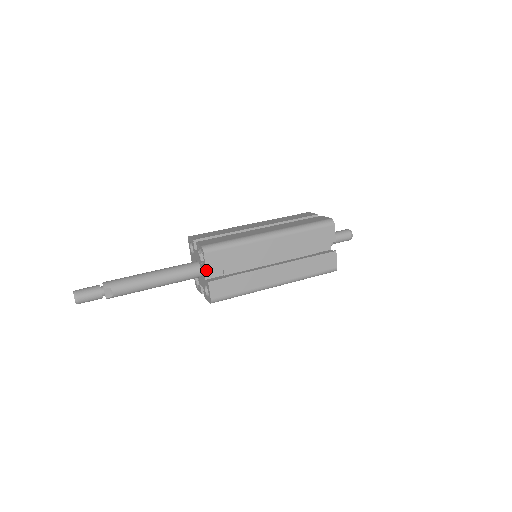
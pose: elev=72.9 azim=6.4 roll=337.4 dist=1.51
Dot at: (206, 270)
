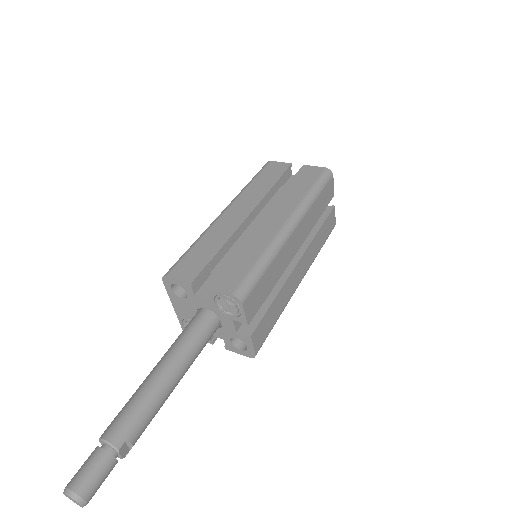
Dot at: (247, 324)
